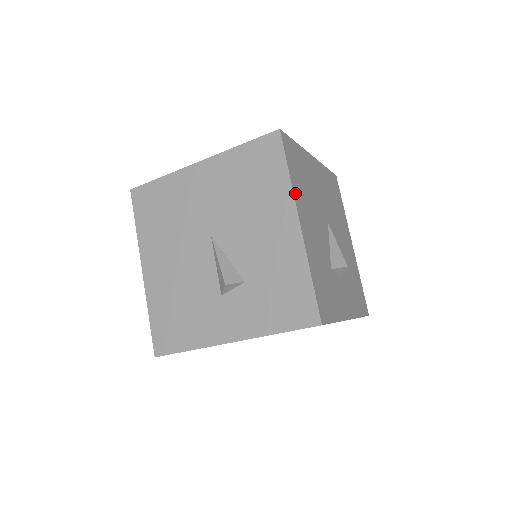
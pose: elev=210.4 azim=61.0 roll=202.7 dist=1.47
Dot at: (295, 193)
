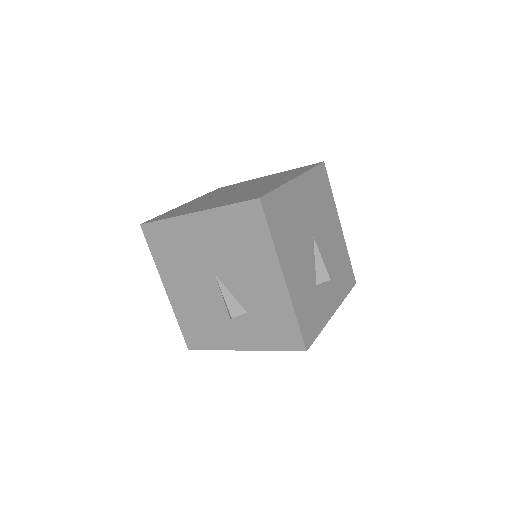
Dot at: (278, 252)
